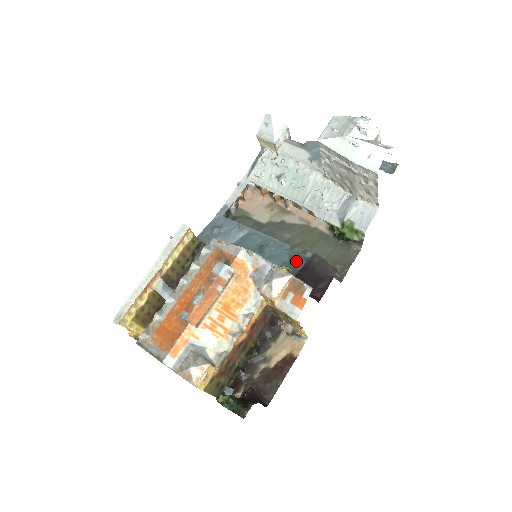
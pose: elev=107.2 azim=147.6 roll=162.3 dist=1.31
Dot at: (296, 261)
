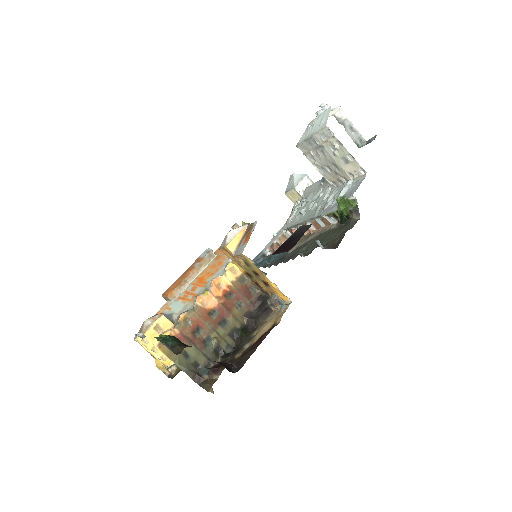
Dot at: occluded
